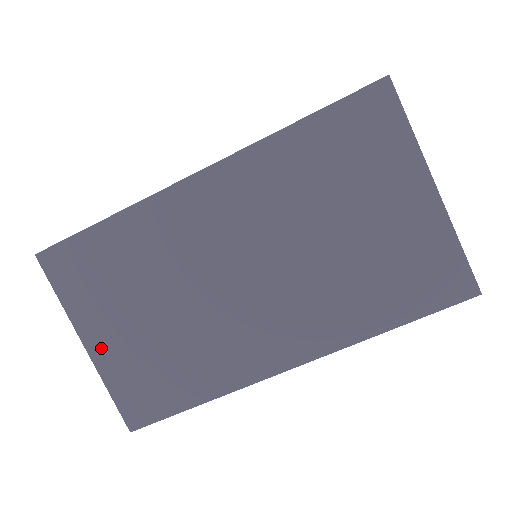
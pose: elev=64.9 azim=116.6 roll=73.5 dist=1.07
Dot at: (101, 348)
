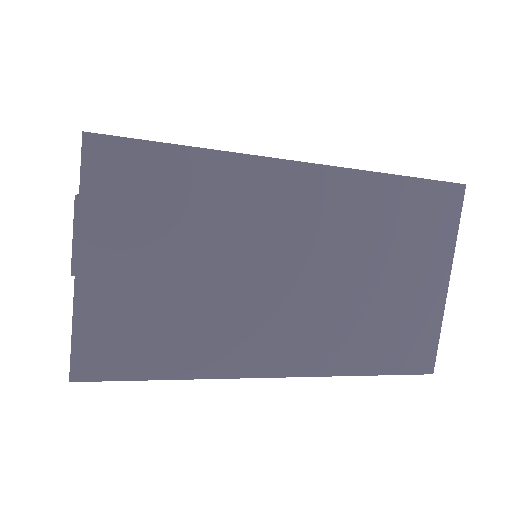
Dot at: (96, 274)
